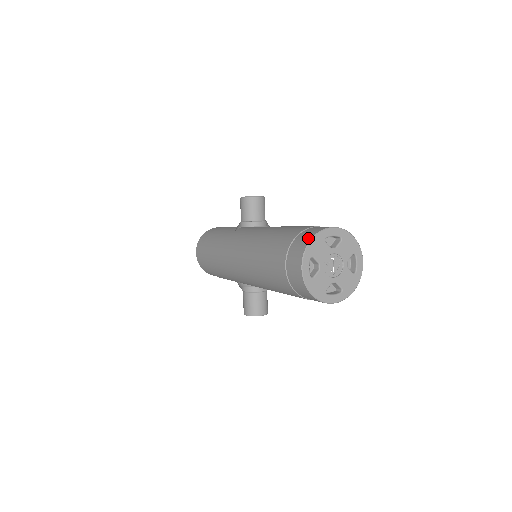
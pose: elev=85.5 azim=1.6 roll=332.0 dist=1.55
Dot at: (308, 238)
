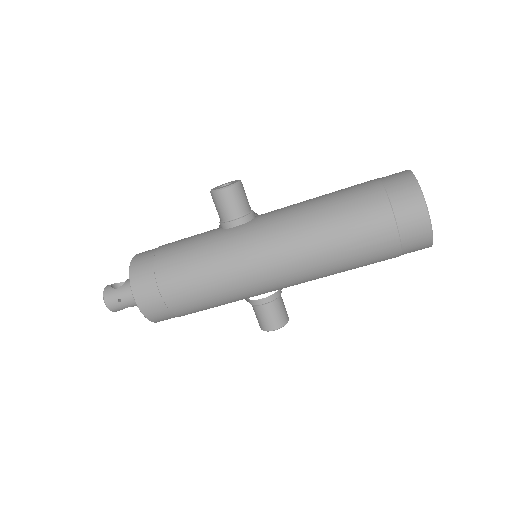
Dot at: (413, 187)
